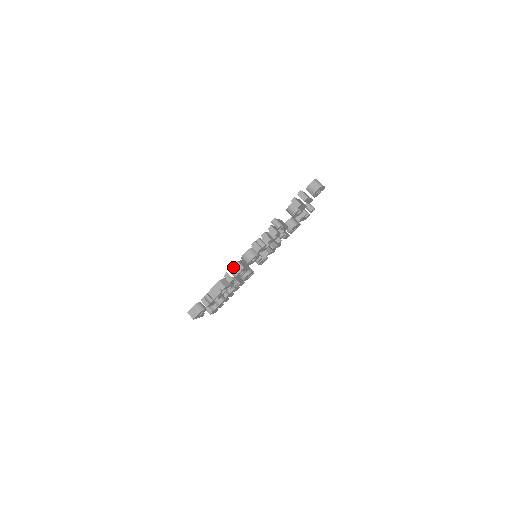
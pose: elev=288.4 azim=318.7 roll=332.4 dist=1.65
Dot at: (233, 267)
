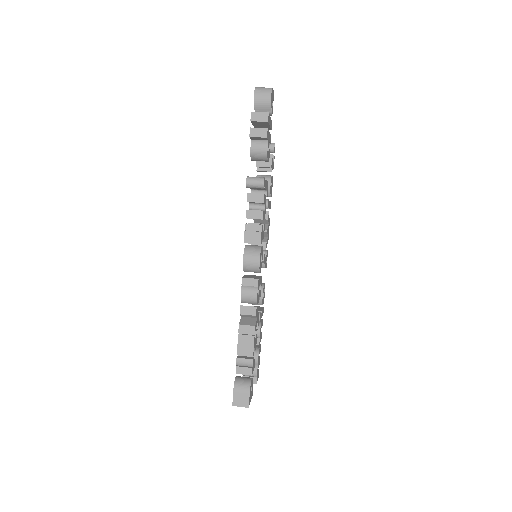
Dot at: (243, 291)
